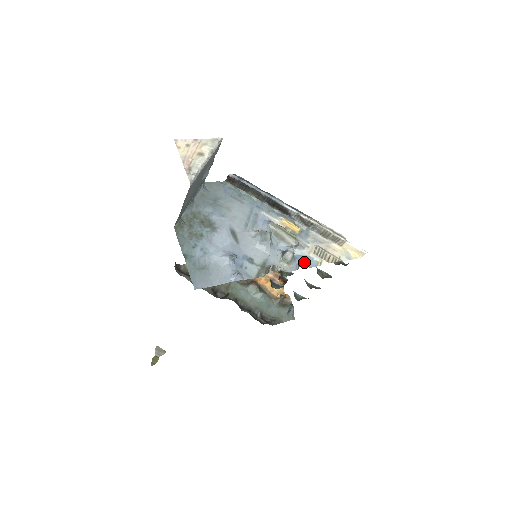
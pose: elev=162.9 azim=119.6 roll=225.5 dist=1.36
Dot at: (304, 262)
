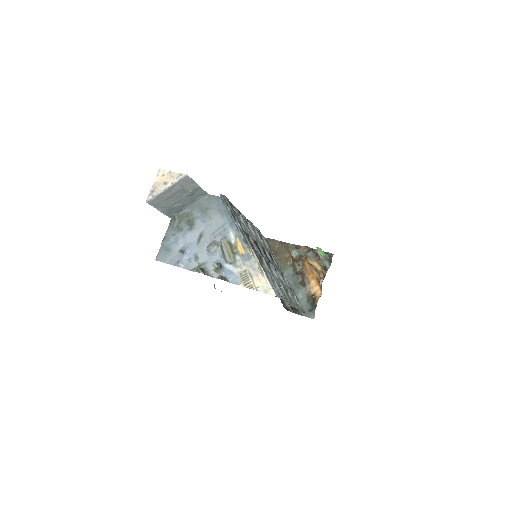
Dot at: (219, 277)
